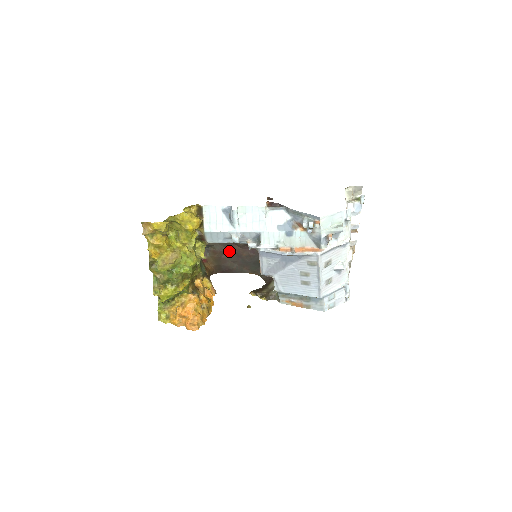
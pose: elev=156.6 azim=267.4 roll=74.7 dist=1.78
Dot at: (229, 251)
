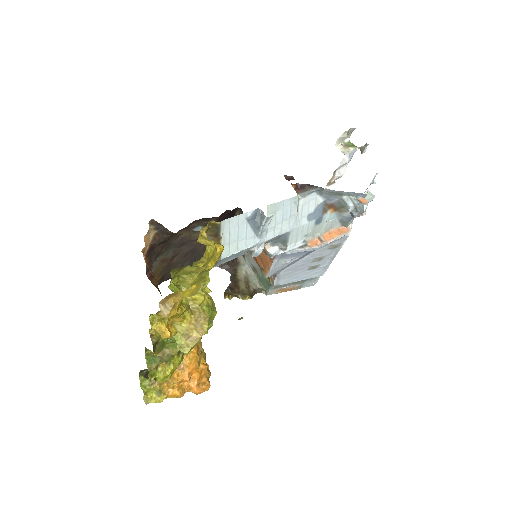
Dot at: (183, 251)
